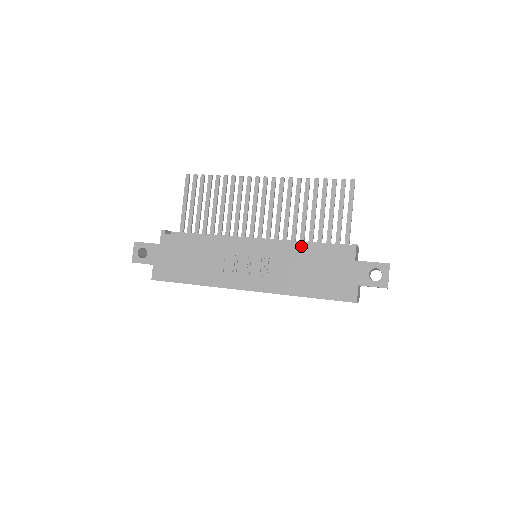
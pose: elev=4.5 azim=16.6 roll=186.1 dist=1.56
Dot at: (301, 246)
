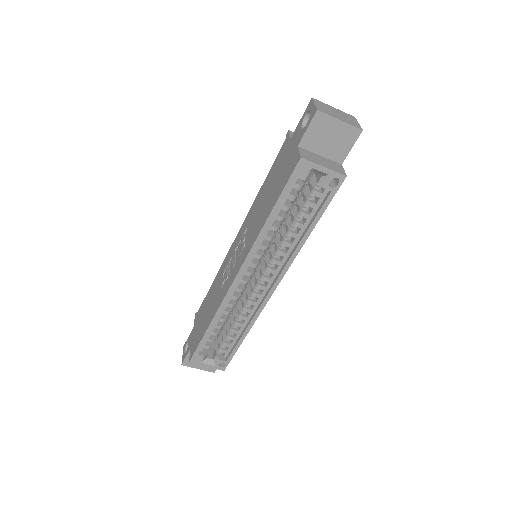
Dot at: (259, 192)
